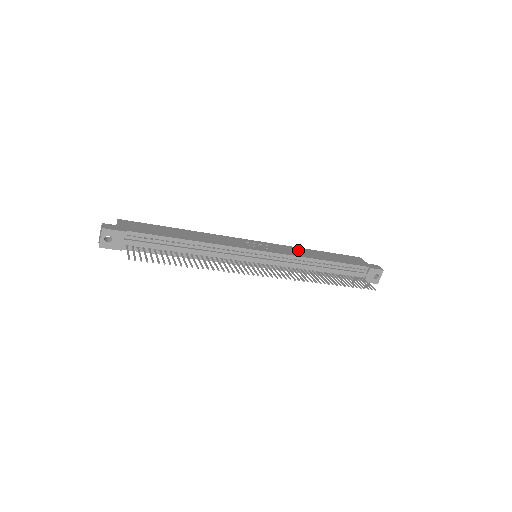
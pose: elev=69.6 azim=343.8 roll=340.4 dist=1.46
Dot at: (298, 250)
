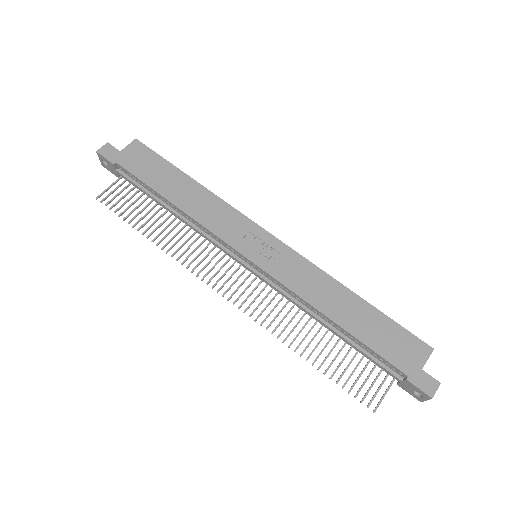
Dot at: (319, 282)
